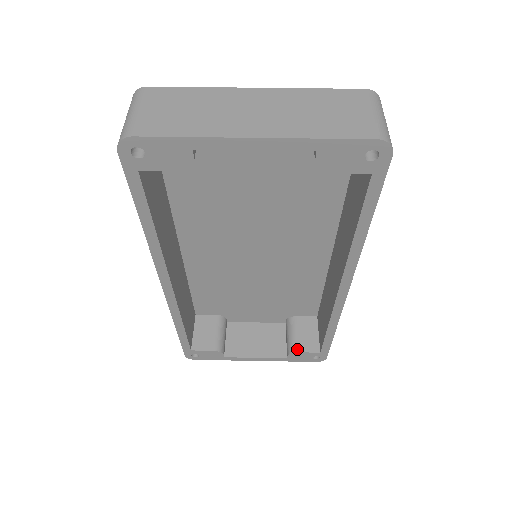
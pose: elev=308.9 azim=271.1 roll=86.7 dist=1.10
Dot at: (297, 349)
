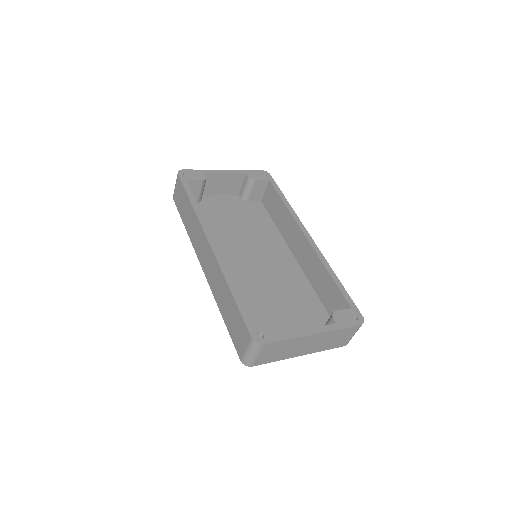
Dot at: (334, 312)
